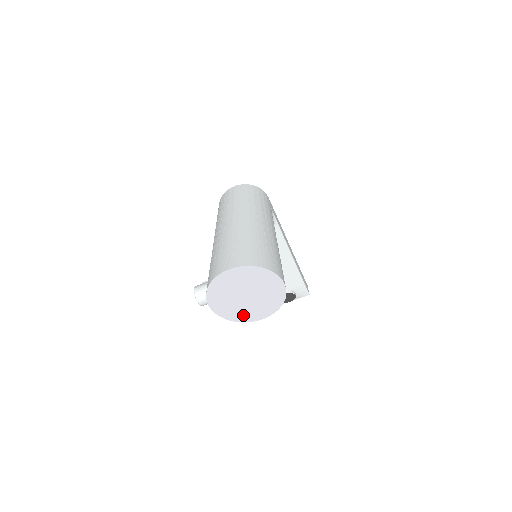
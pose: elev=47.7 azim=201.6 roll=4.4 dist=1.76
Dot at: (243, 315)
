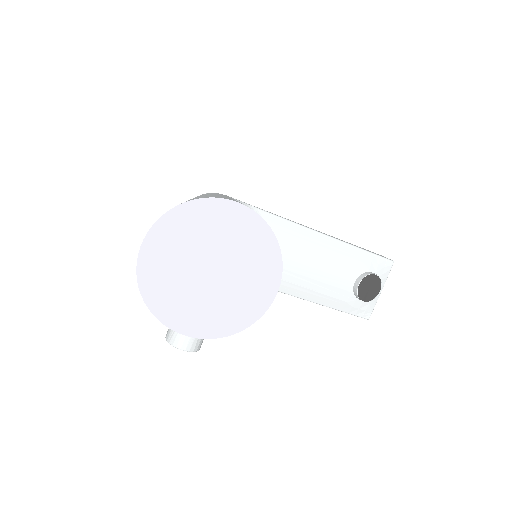
Dot at: (245, 307)
